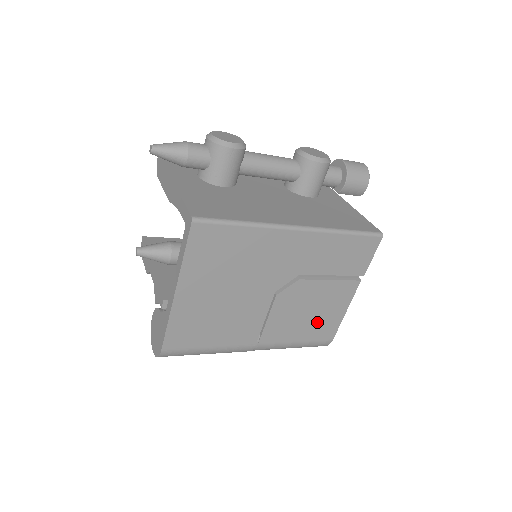
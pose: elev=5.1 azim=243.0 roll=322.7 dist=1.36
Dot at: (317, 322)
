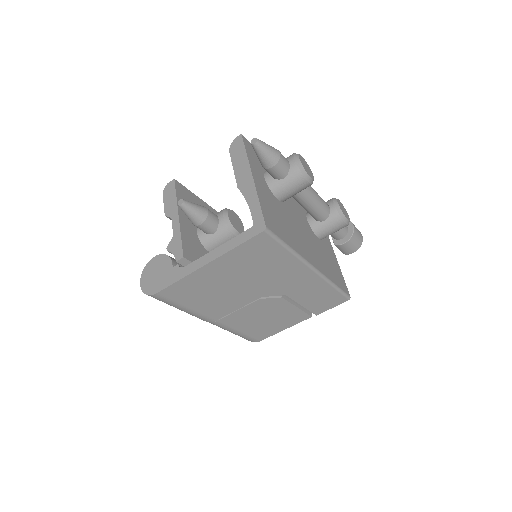
Dot at: (263, 326)
